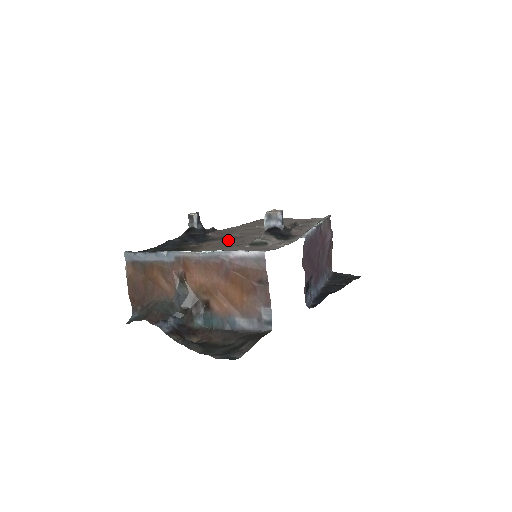
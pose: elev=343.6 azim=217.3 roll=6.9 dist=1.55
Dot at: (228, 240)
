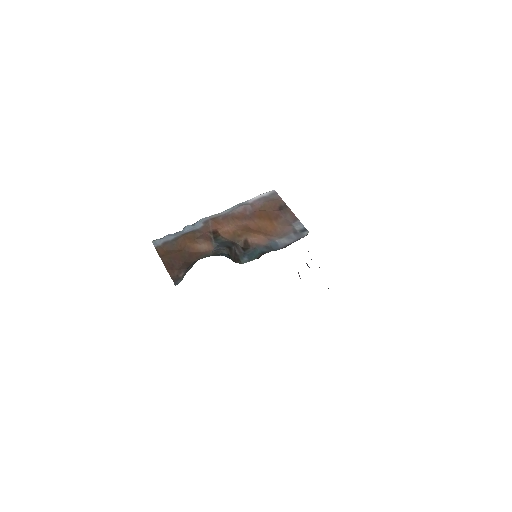
Dot at: occluded
